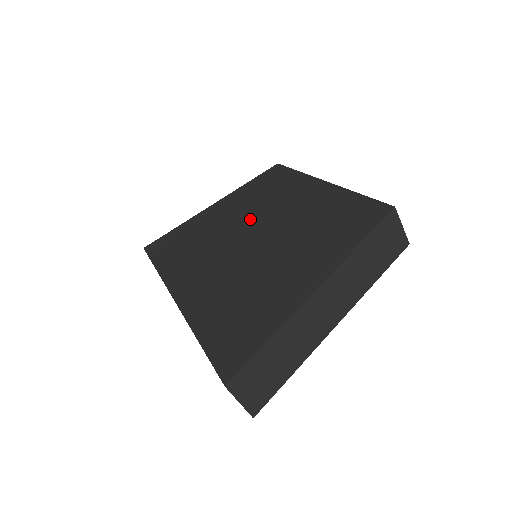
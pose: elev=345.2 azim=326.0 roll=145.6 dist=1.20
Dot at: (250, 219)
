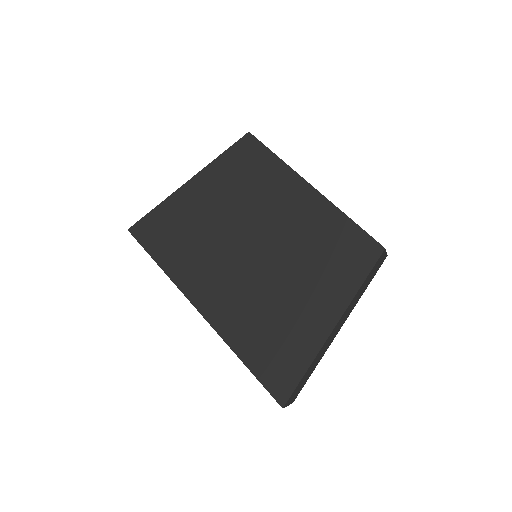
Dot at: (244, 221)
